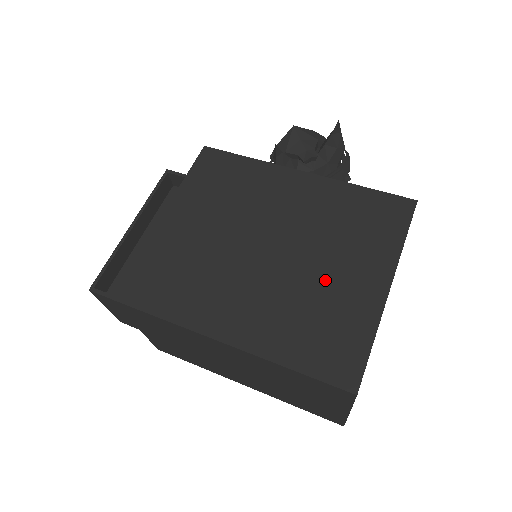
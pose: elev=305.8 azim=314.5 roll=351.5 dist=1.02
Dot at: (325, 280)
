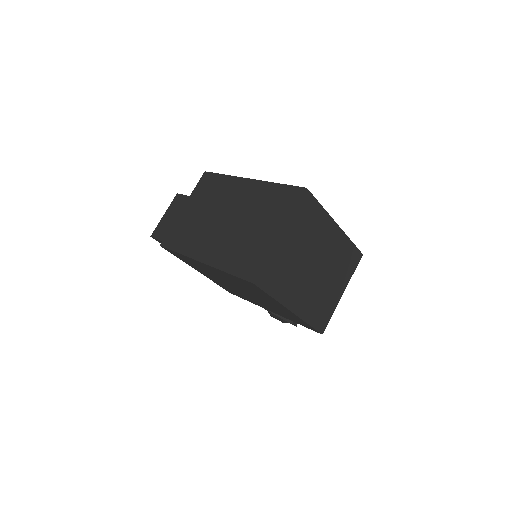
Dot at: occluded
